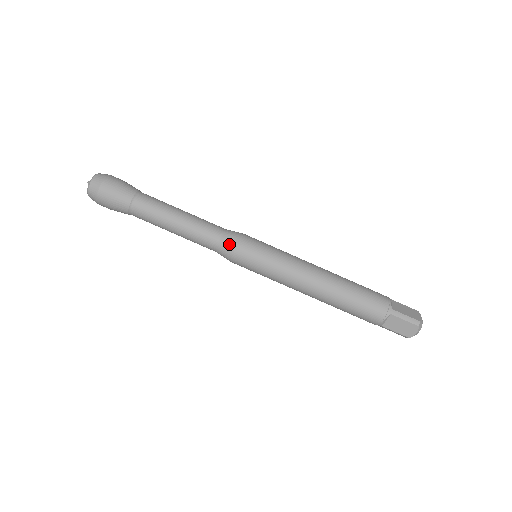
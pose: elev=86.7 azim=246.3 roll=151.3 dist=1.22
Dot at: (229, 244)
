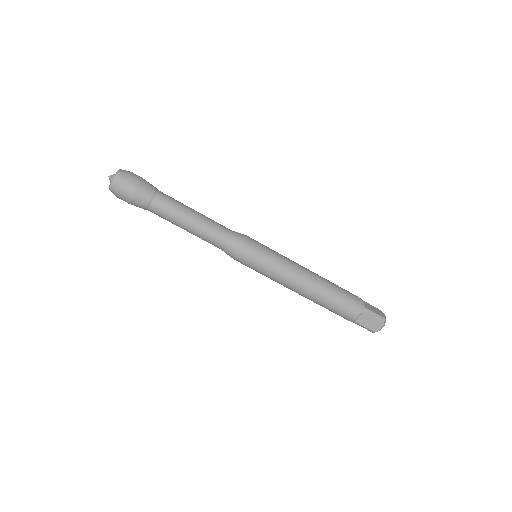
Dot at: (237, 243)
